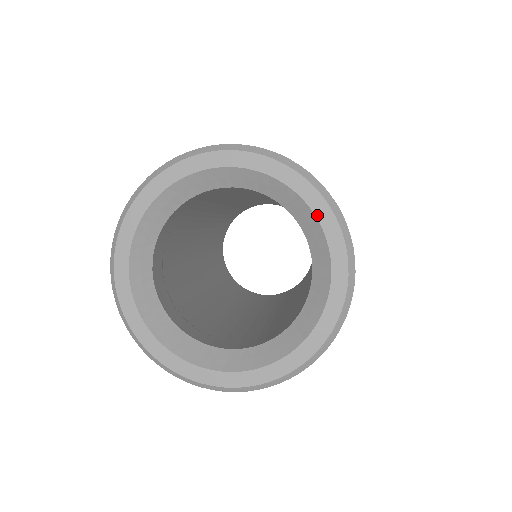
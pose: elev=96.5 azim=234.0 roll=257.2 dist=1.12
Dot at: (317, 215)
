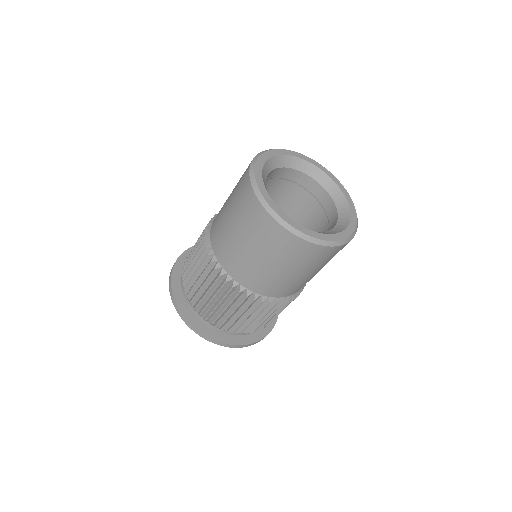
Dot at: (349, 205)
